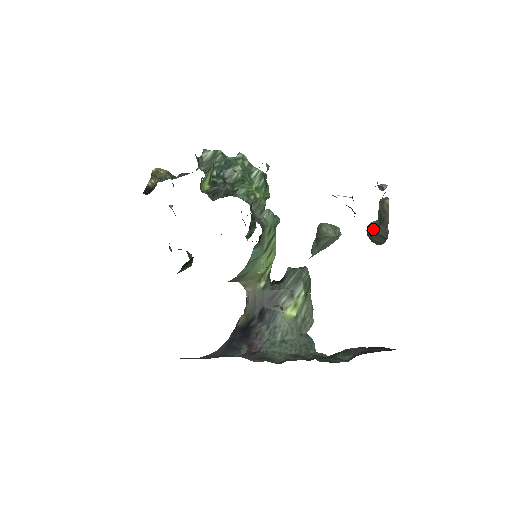
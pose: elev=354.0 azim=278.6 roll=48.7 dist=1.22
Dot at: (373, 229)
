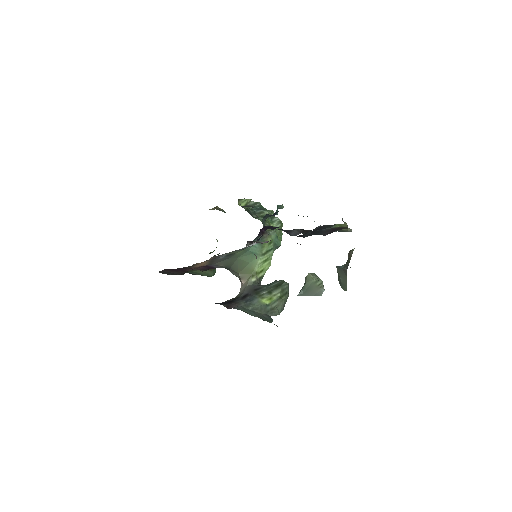
Dot at: (340, 266)
